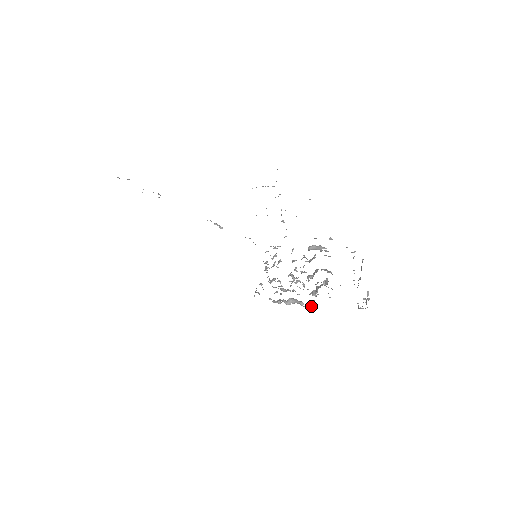
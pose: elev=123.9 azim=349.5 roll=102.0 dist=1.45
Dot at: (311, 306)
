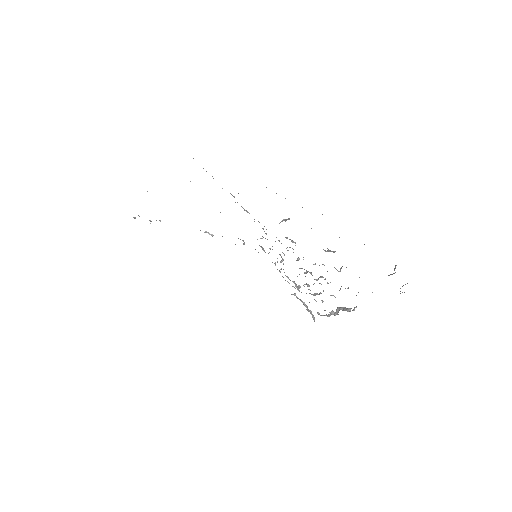
Dot at: occluded
